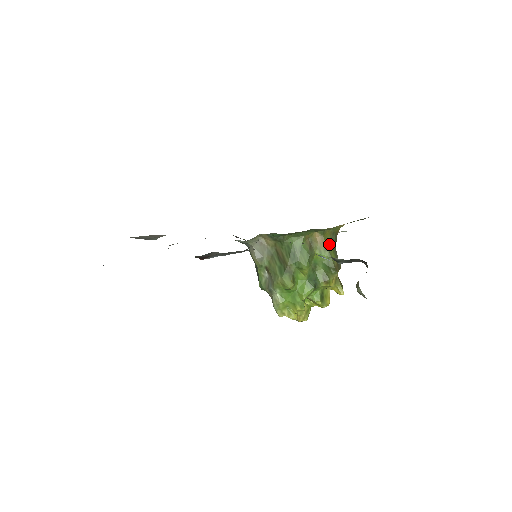
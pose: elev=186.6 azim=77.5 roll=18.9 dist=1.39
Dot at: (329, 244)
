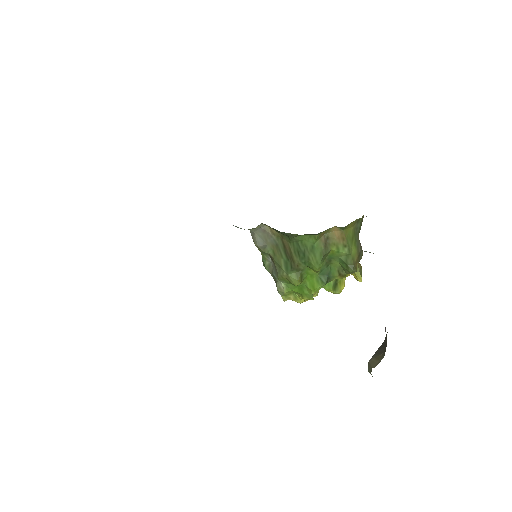
Dot at: (350, 238)
